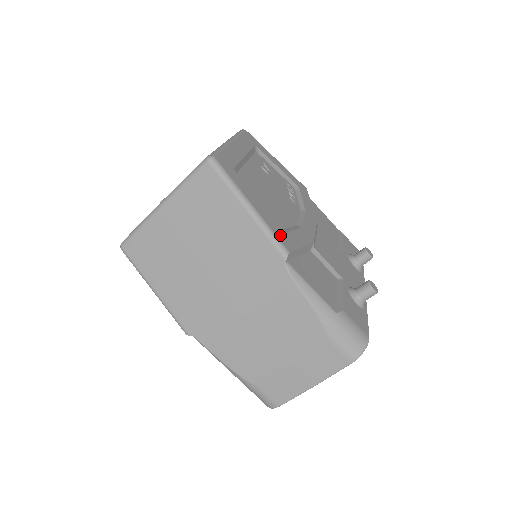
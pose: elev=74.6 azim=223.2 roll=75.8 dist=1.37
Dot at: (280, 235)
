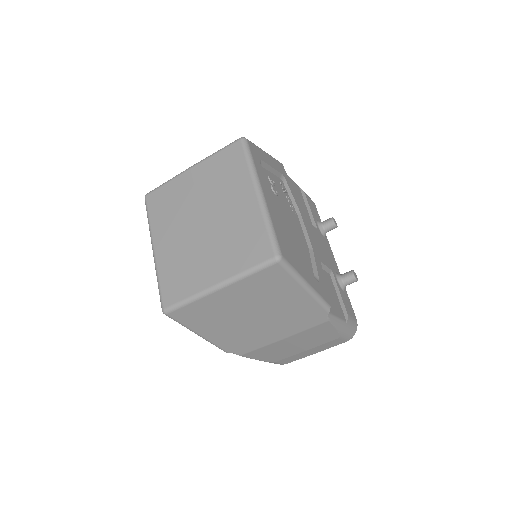
Dot at: (322, 293)
